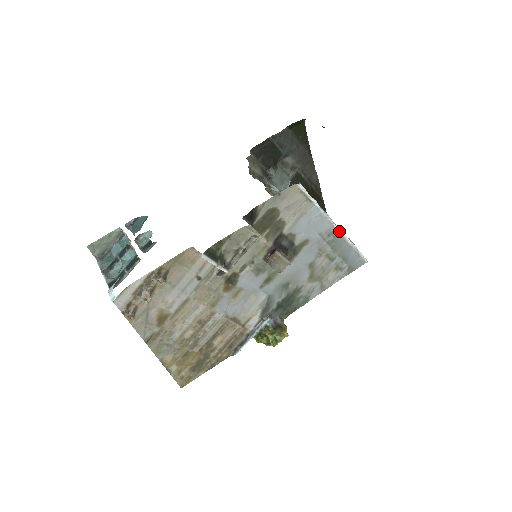
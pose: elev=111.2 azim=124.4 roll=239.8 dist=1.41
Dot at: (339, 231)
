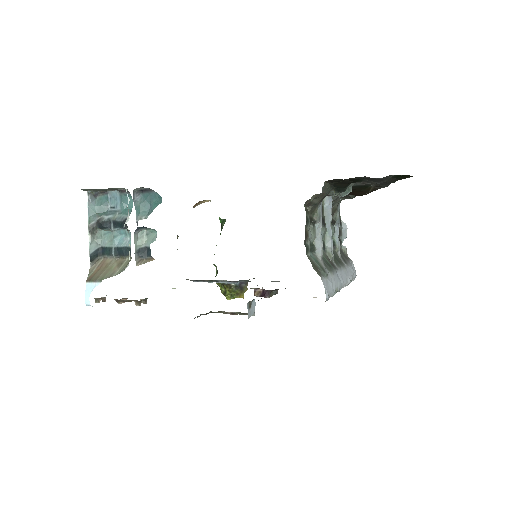
Dot at: occluded
